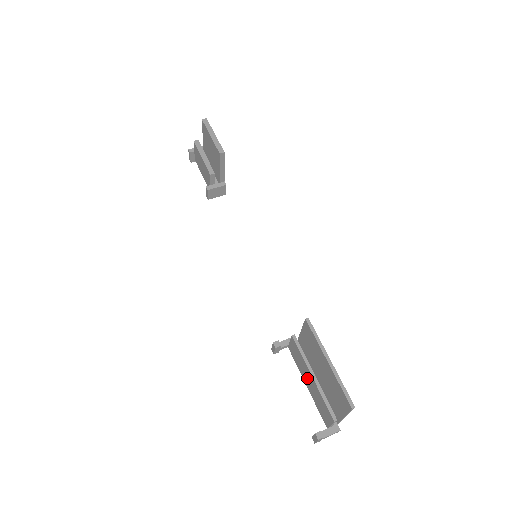
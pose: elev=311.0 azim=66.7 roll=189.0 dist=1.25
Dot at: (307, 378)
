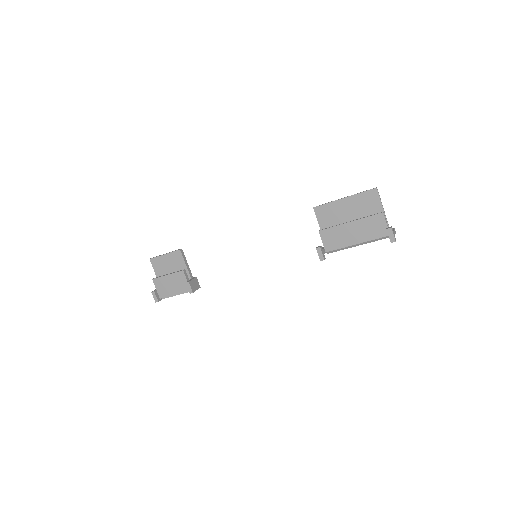
Dot at: (351, 235)
